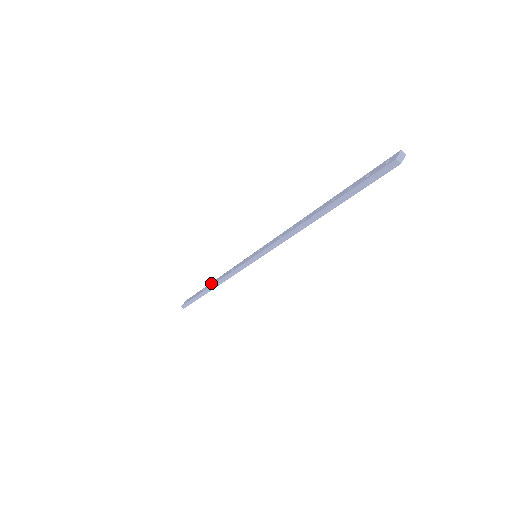
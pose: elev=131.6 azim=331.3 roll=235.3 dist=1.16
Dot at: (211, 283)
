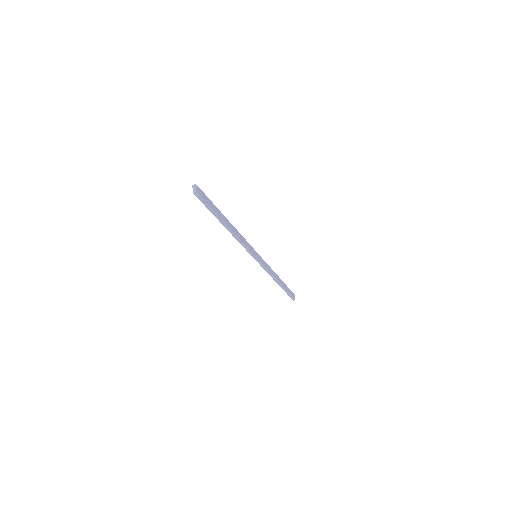
Dot at: occluded
